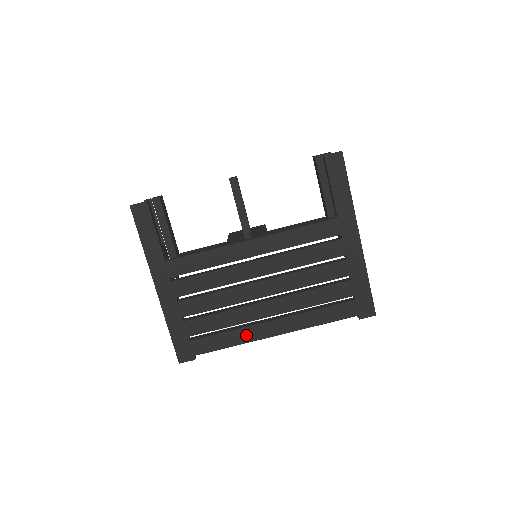
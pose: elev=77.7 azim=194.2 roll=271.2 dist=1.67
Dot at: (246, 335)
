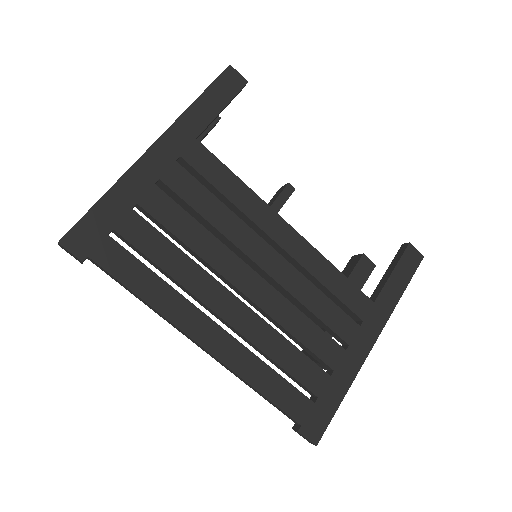
Dot at: (174, 306)
